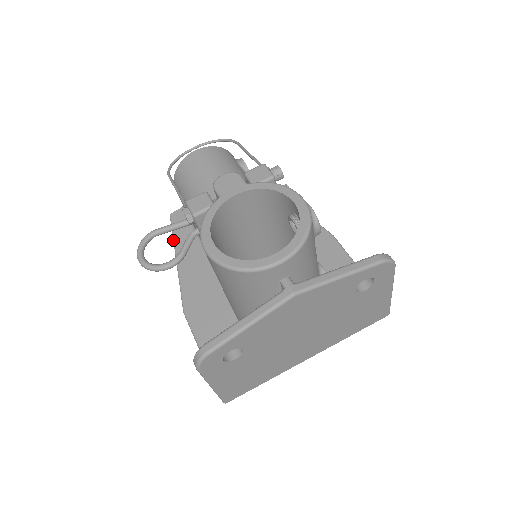
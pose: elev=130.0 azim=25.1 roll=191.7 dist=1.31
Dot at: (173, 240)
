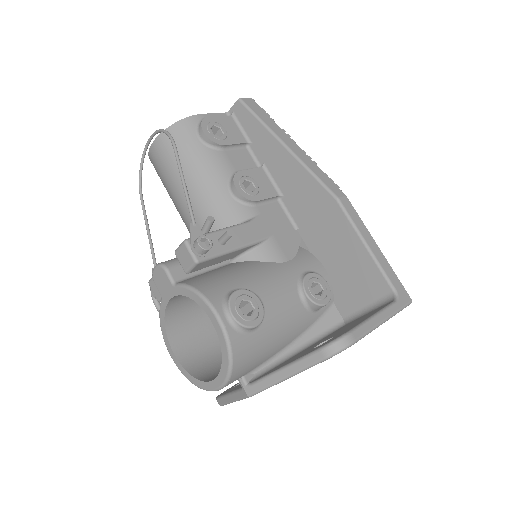
Dot at: occluded
